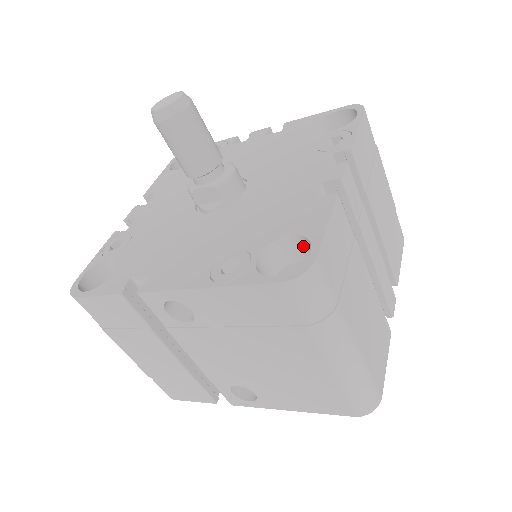
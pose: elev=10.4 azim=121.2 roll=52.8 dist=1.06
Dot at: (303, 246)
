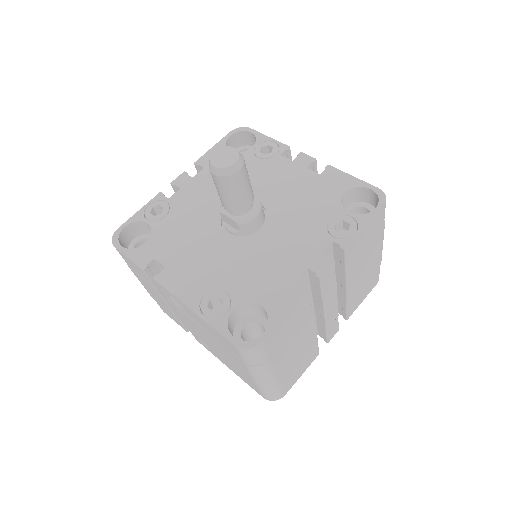
Dot at: (267, 315)
